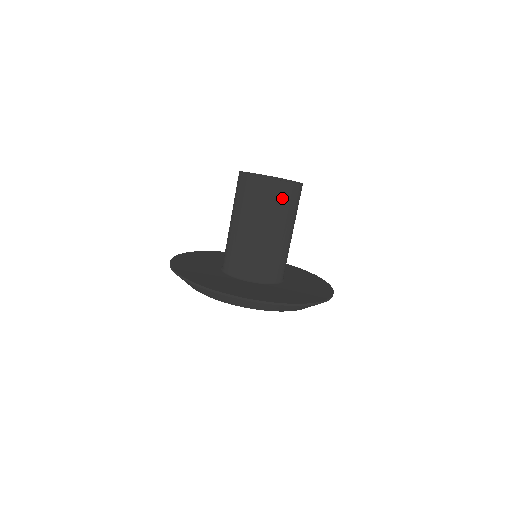
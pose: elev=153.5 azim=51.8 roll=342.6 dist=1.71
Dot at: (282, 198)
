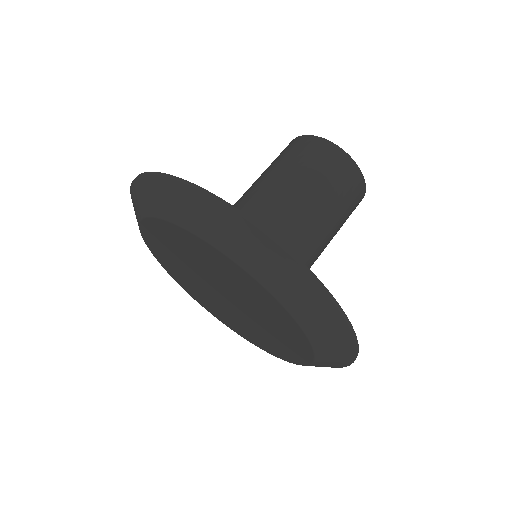
Dot at: (317, 157)
